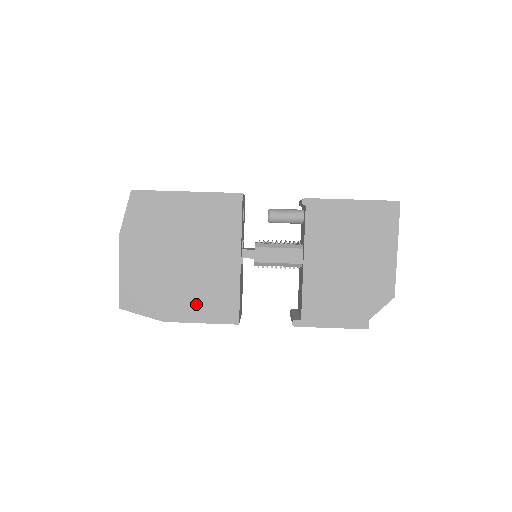
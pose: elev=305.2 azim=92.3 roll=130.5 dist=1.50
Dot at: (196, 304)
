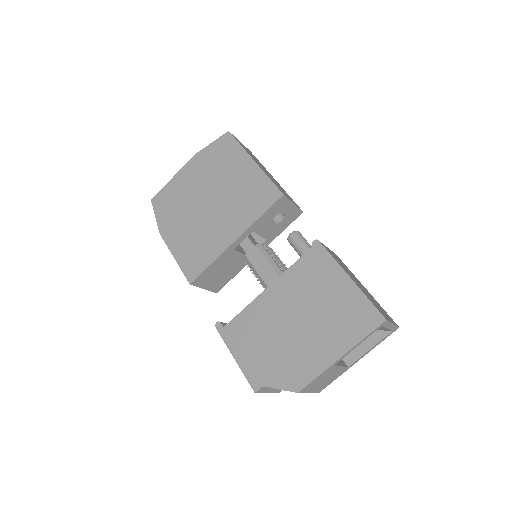
Dot at: (184, 242)
